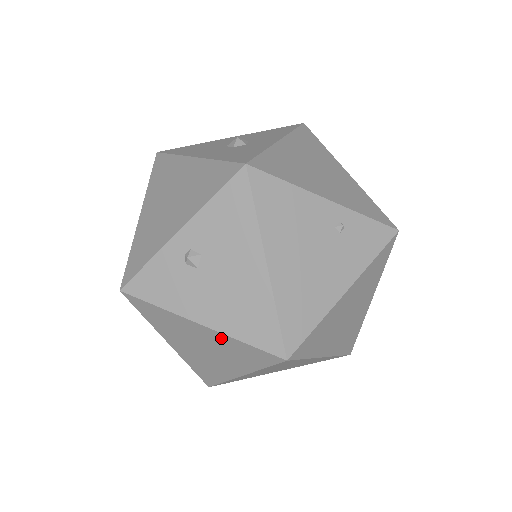
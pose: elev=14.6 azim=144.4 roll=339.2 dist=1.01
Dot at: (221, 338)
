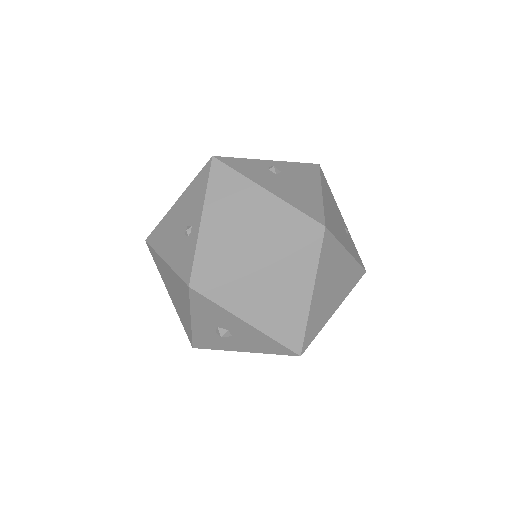
Dot at: (276, 205)
